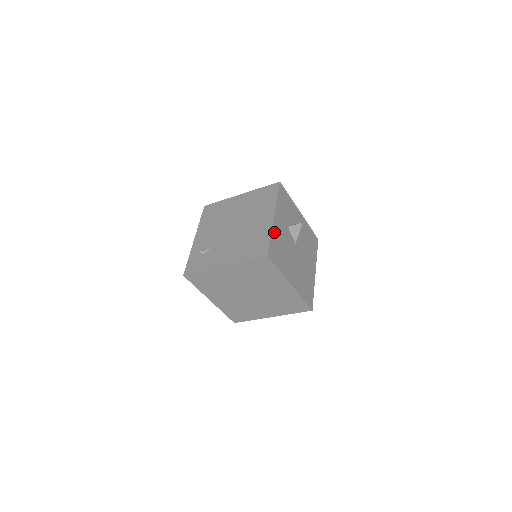
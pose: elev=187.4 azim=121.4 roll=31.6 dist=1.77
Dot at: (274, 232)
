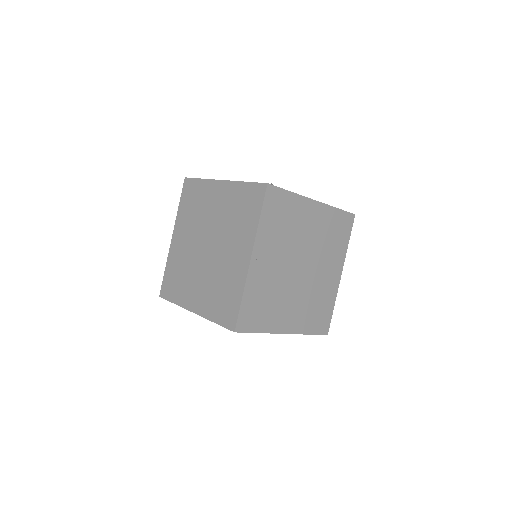
Dot at: occluded
